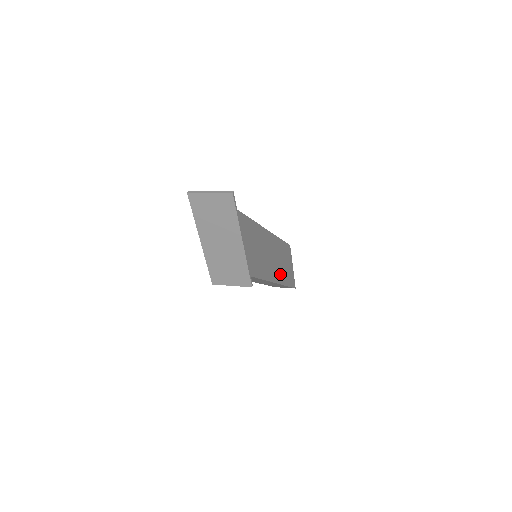
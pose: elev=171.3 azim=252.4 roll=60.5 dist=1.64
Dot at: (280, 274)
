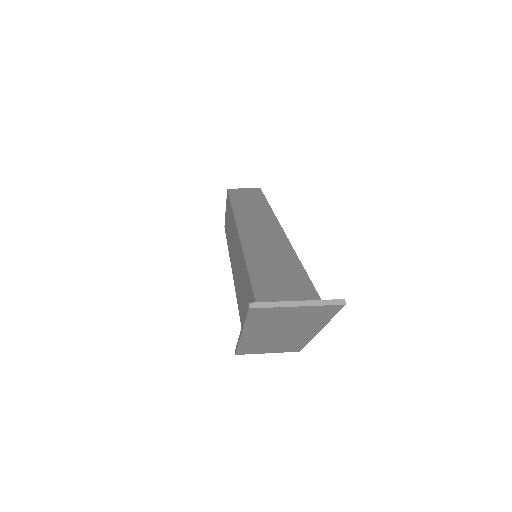
Dot at: occluded
